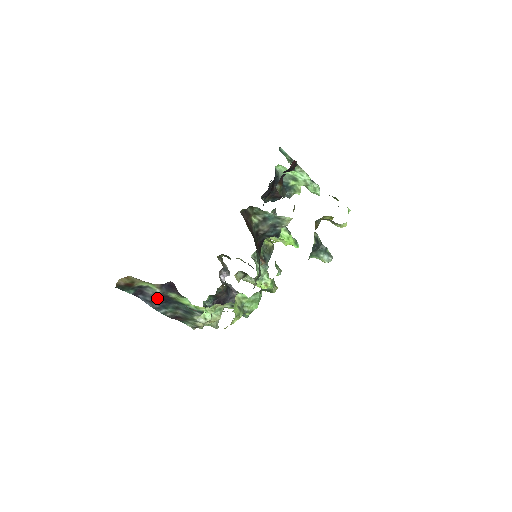
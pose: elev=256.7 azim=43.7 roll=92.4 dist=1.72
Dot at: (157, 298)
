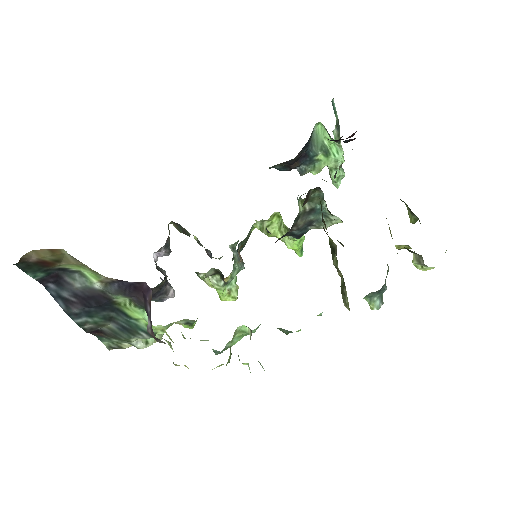
Dot at: (85, 296)
